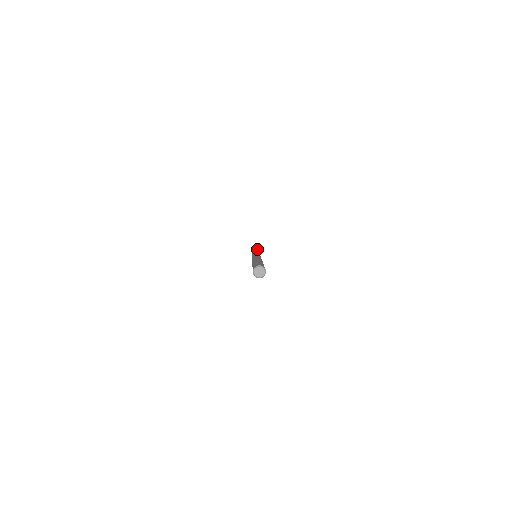
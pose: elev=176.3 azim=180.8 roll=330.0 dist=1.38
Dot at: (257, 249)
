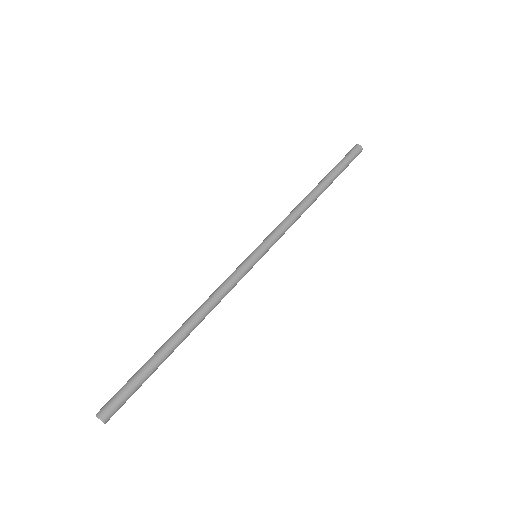
Dot at: (305, 208)
